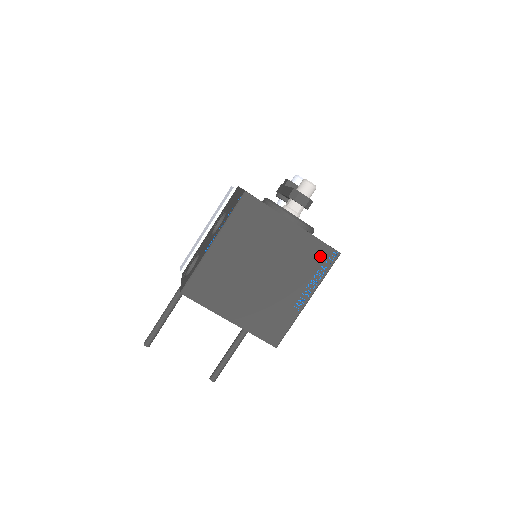
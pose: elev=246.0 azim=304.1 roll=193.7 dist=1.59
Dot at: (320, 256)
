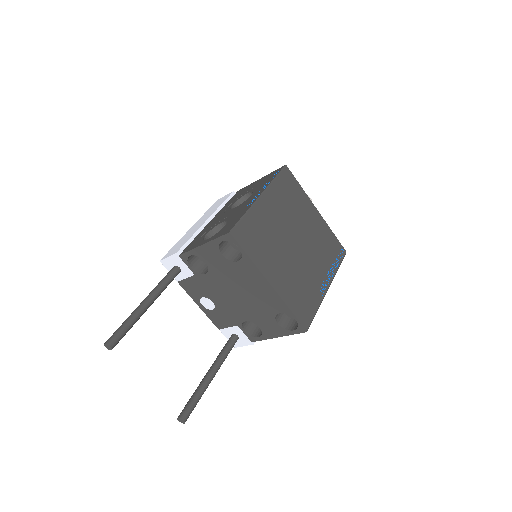
Dot at: (334, 248)
